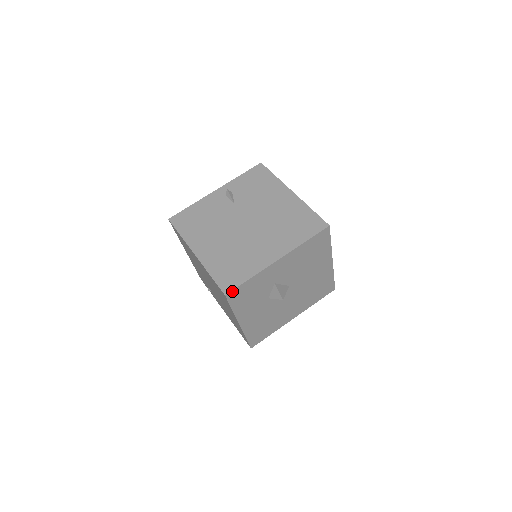
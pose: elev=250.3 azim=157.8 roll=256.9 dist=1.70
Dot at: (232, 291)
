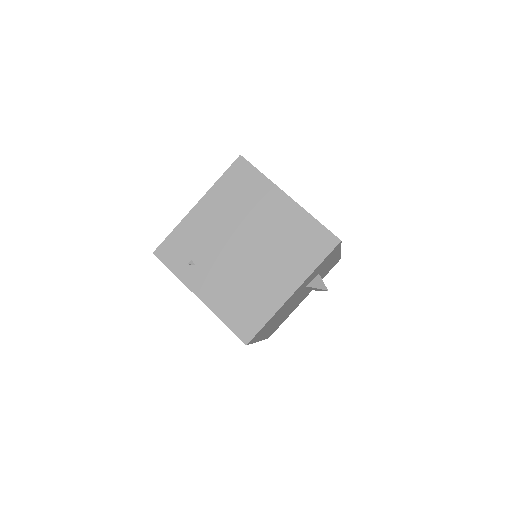
Dot at: (340, 243)
